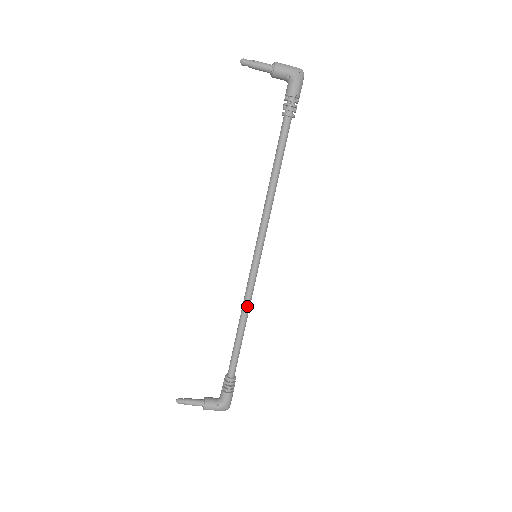
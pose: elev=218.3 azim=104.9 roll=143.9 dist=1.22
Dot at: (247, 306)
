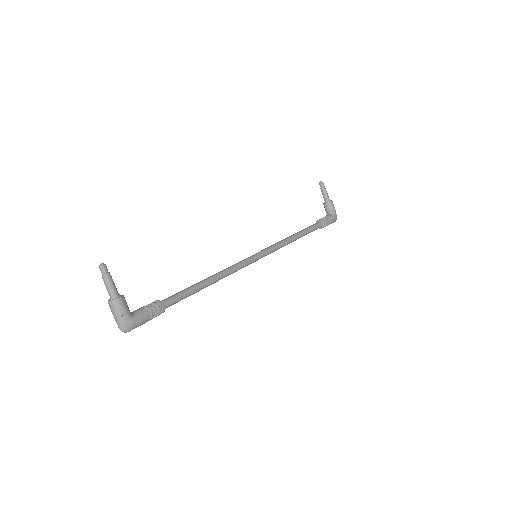
Dot at: (227, 273)
